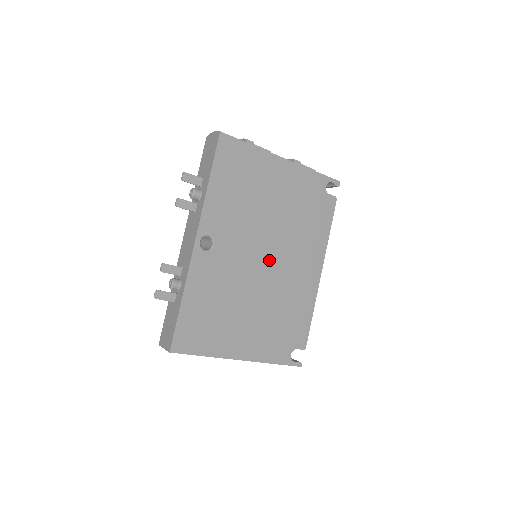
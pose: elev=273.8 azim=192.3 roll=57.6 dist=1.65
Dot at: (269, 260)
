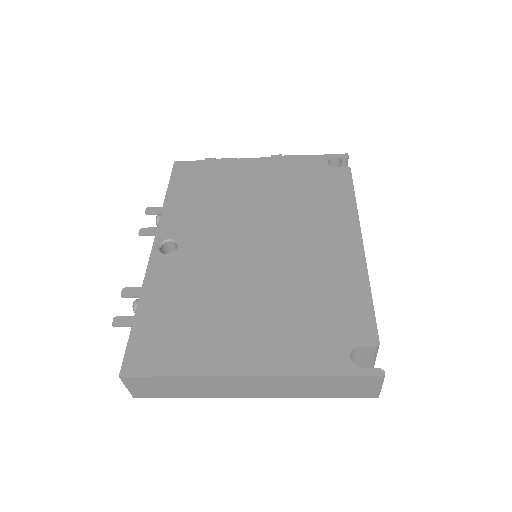
Dot at: (264, 244)
